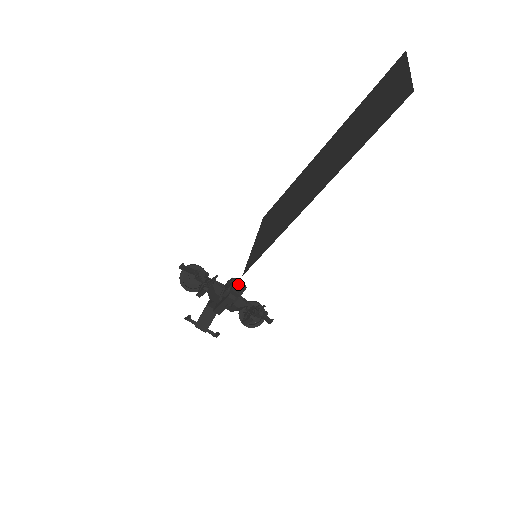
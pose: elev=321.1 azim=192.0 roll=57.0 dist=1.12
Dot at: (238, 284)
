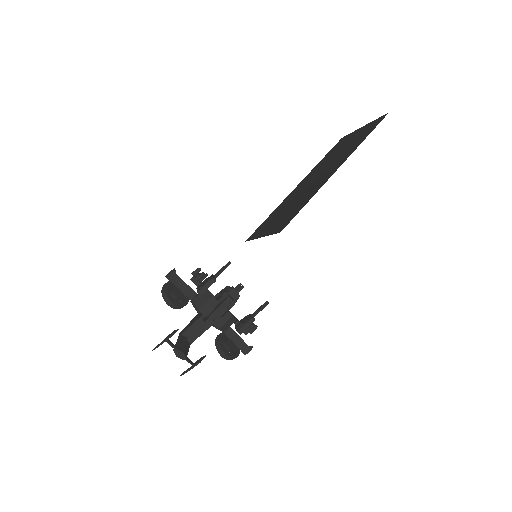
Dot at: (234, 288)
